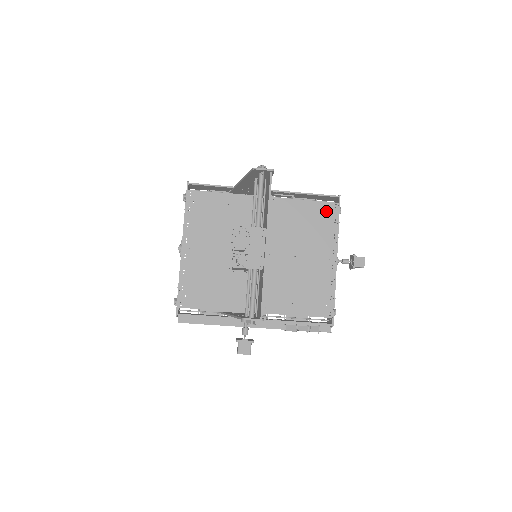
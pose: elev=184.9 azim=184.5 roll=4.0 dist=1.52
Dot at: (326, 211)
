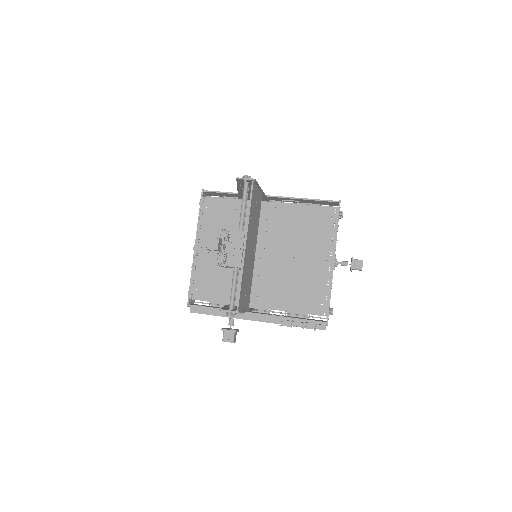
Dot at: (326, 215)
